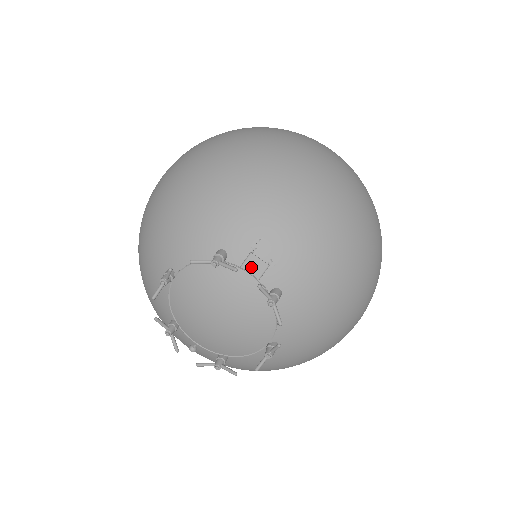
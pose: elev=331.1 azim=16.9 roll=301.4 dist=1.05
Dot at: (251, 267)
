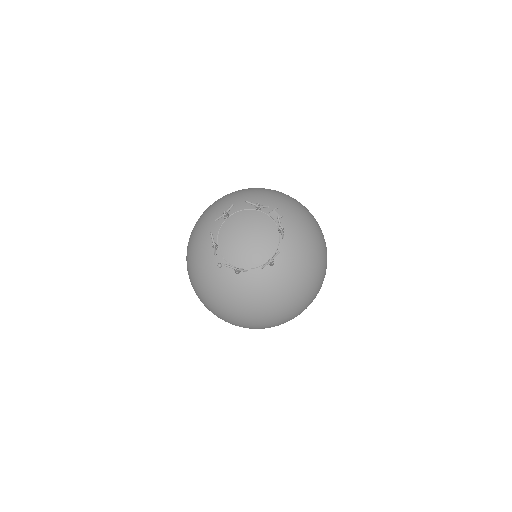
Dot at: (273, 215)
